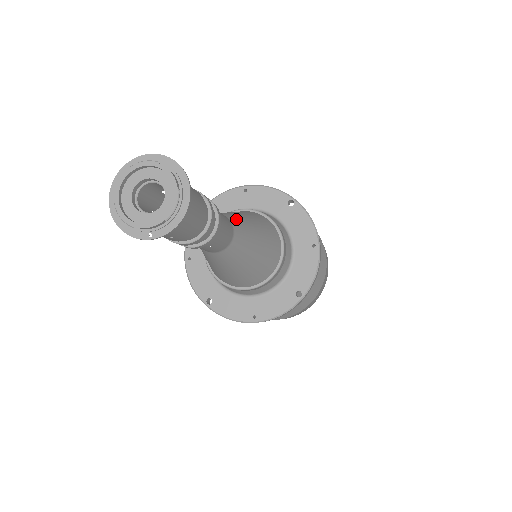
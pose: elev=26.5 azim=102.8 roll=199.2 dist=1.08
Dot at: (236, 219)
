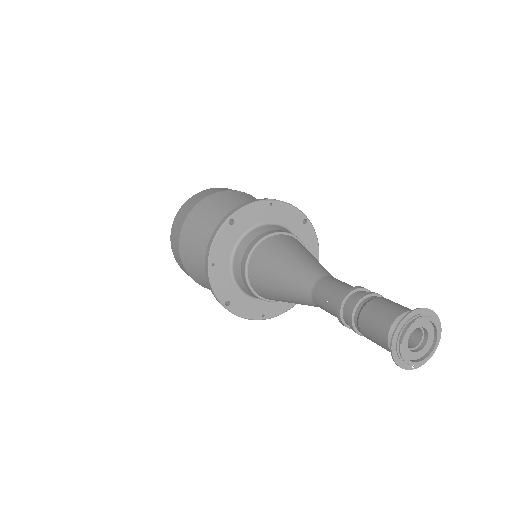
Dot at: occluded
